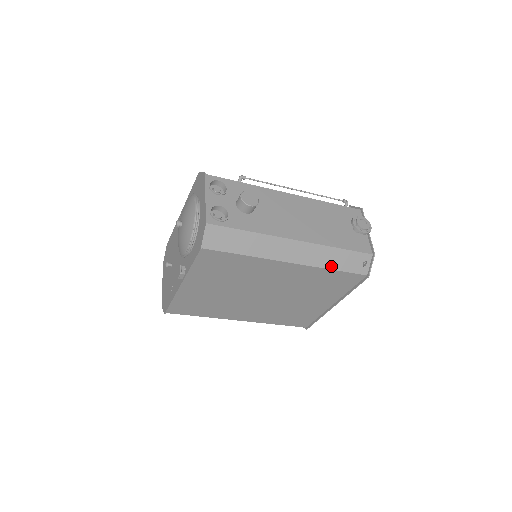
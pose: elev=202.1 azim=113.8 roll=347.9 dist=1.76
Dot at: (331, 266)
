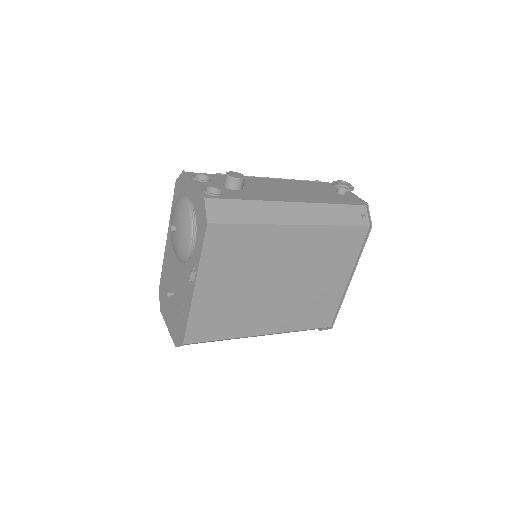
Dot at: (334, 222)
